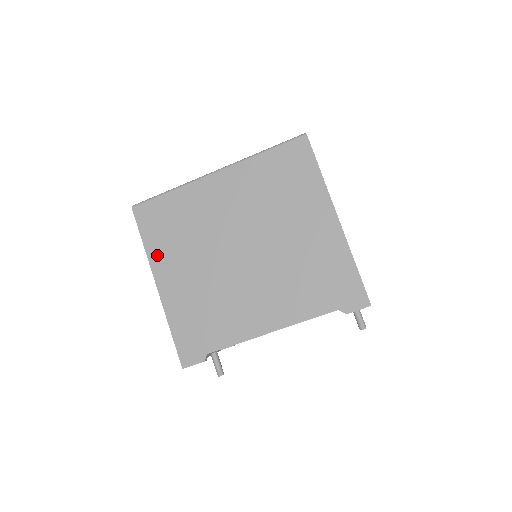
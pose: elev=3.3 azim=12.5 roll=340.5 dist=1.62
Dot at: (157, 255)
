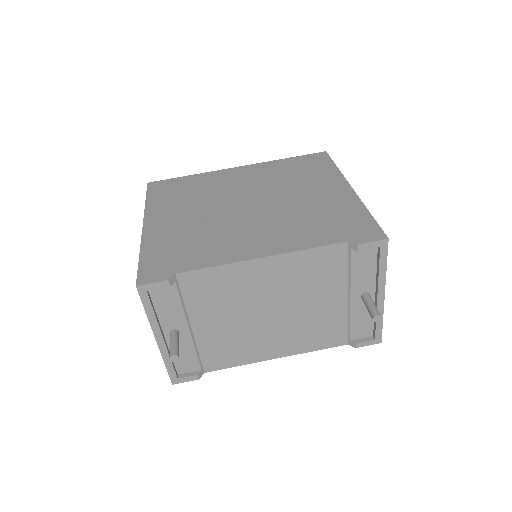
Dot at: (156, 207)
